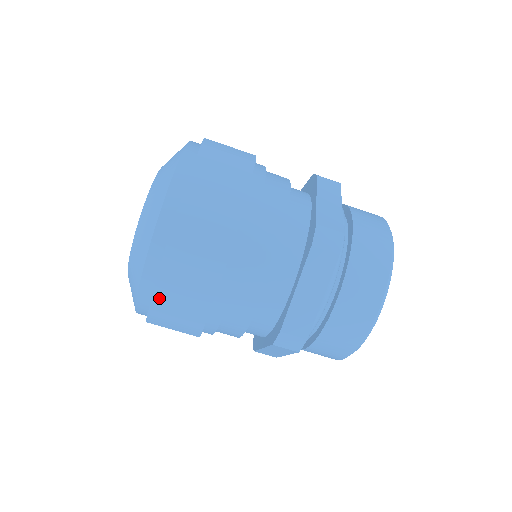
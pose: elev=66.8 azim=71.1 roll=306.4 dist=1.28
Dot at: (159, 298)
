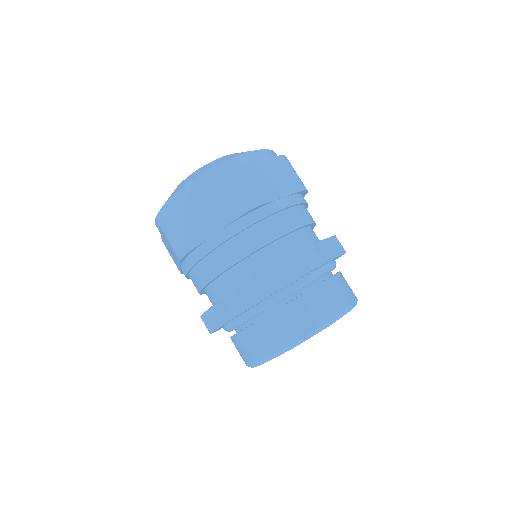
Dot at: (182, 208)
